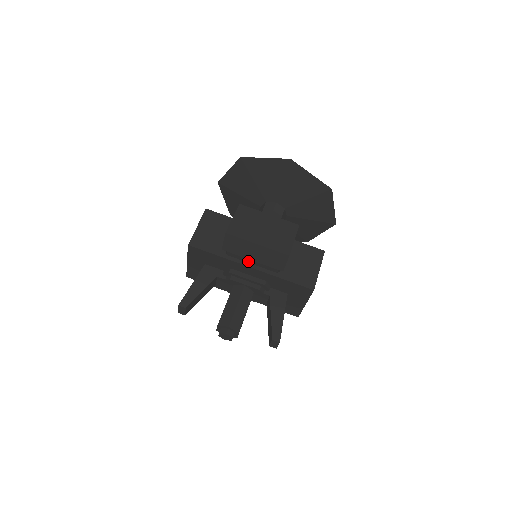
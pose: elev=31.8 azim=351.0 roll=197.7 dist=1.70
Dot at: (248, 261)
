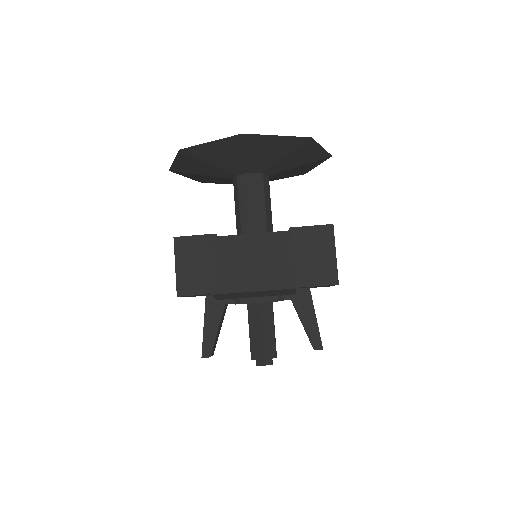
Dot at: occluded
